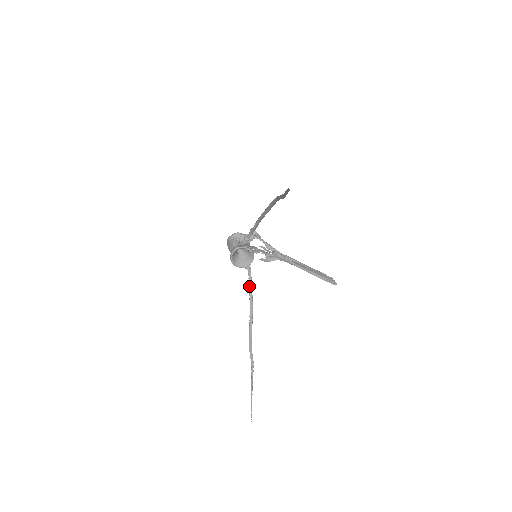
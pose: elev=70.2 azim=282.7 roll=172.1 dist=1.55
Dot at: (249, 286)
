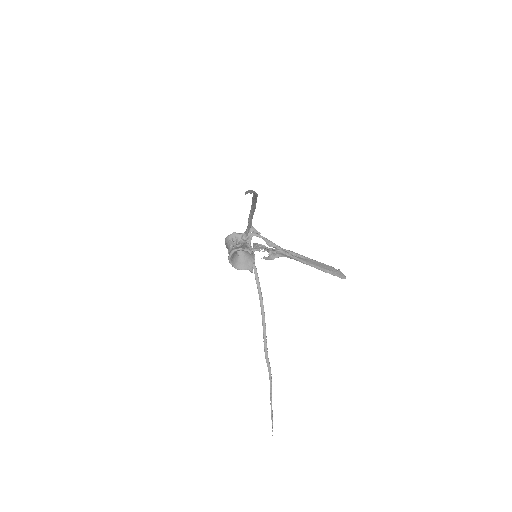
Dot at: (257, 287)
